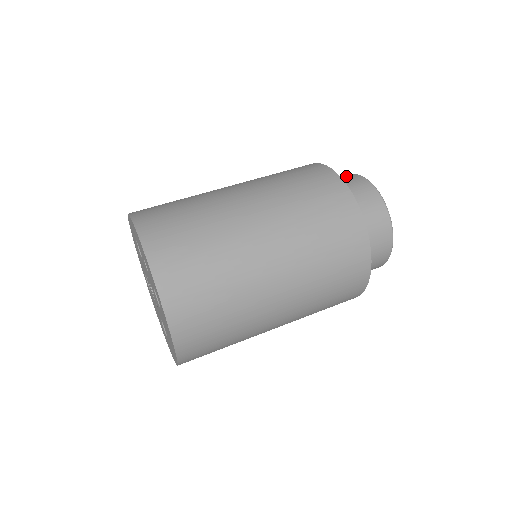
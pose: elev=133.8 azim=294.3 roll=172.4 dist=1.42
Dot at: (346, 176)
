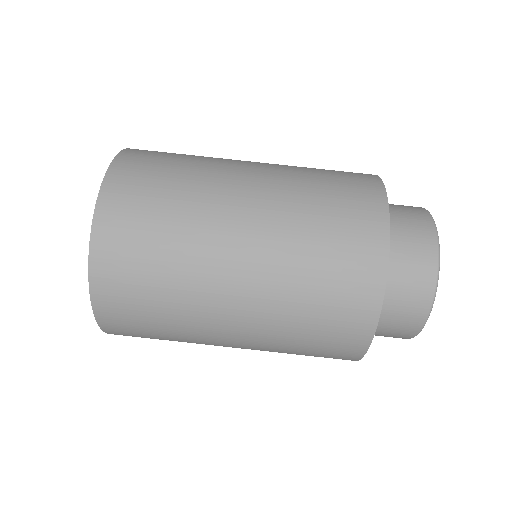
Dot at: (412, 207)
